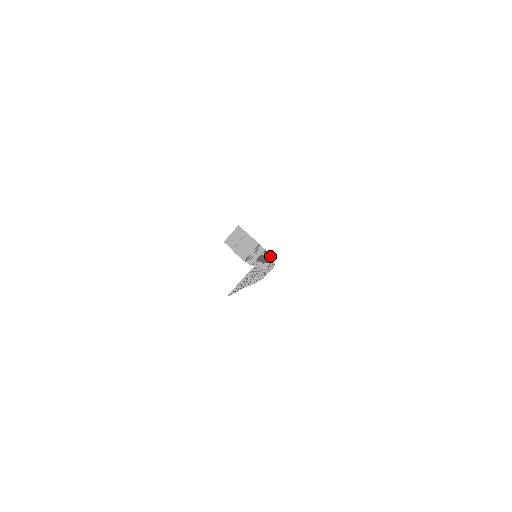
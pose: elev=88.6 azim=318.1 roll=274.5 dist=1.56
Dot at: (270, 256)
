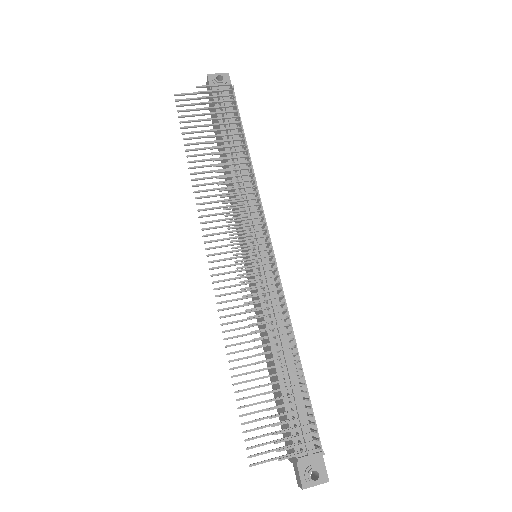
Dot at: (310, 403)
